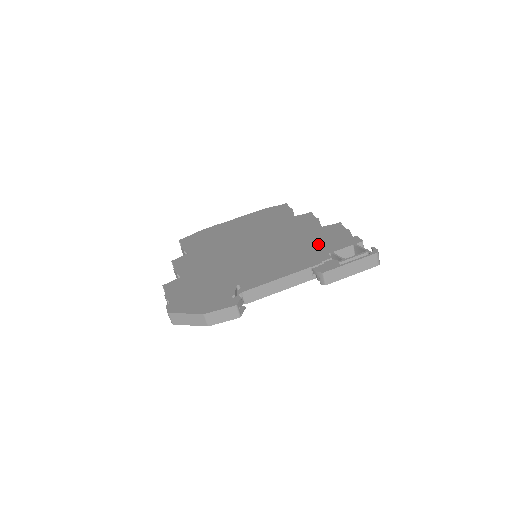
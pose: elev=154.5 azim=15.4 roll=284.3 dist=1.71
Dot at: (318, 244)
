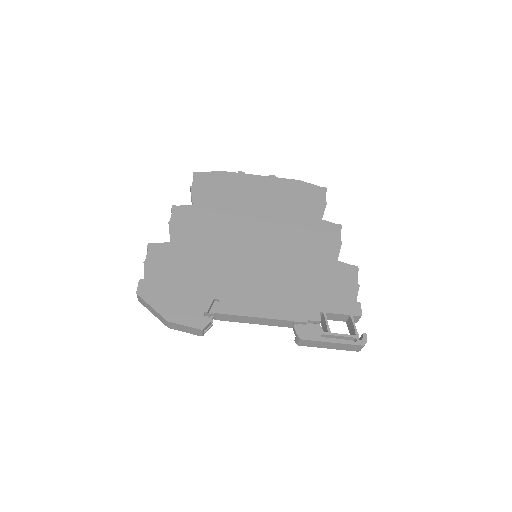
Dot at: (319, 288)
